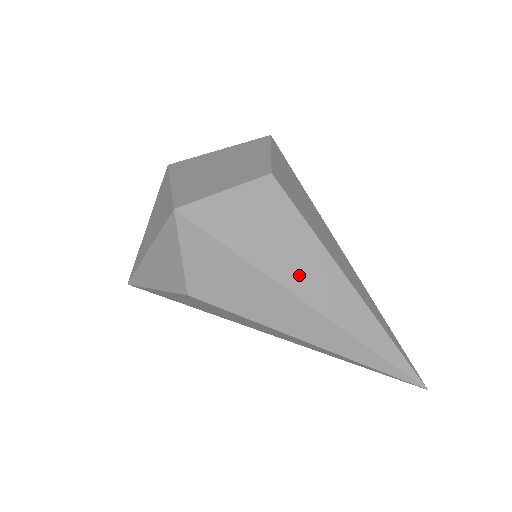
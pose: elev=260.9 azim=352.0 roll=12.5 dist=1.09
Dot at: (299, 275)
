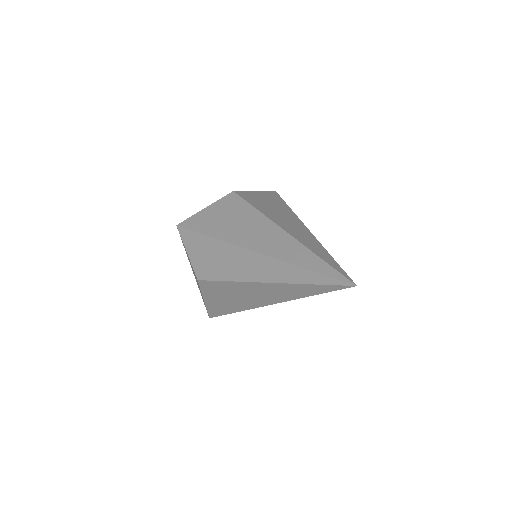
Dot at: (244, 235)
